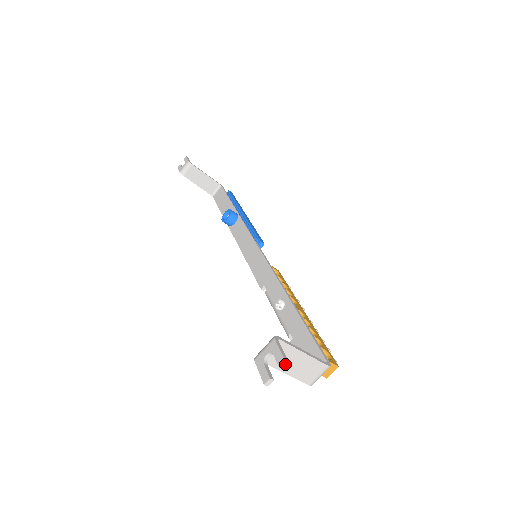
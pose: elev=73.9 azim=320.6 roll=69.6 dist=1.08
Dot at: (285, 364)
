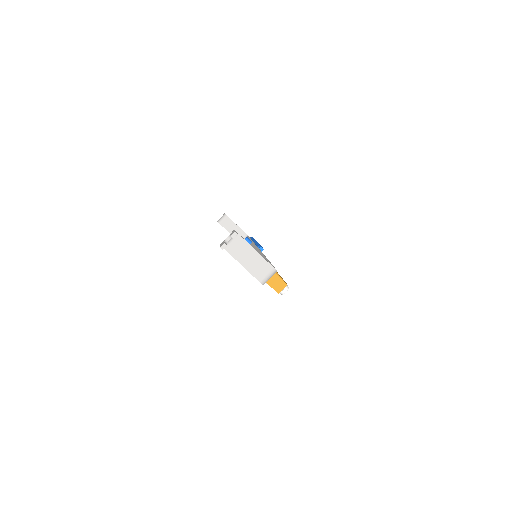
Dot at: (235, 234)
